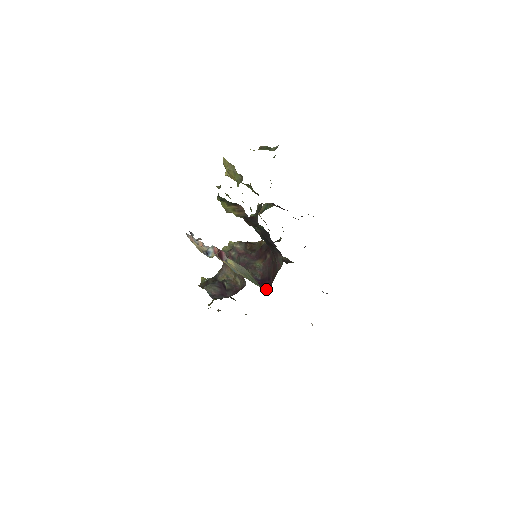
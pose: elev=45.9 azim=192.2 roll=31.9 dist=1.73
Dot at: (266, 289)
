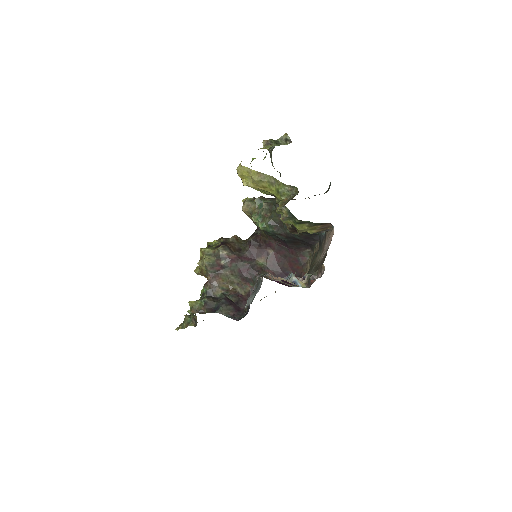
Dot at: (293, 285)
